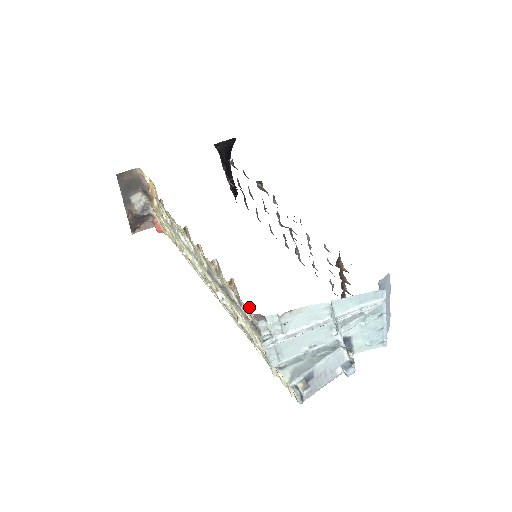
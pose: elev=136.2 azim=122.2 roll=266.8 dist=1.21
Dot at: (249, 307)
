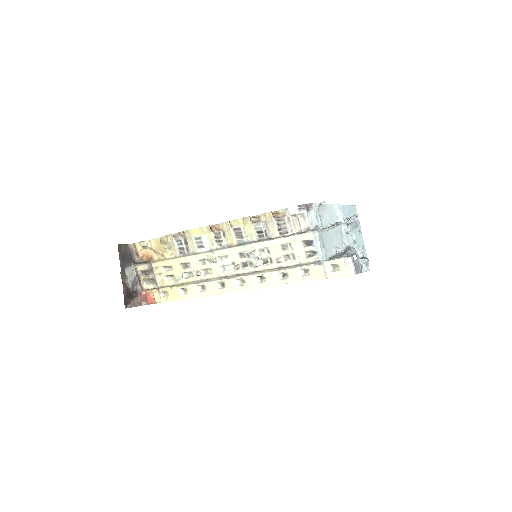
Dot at: (297, 207)
